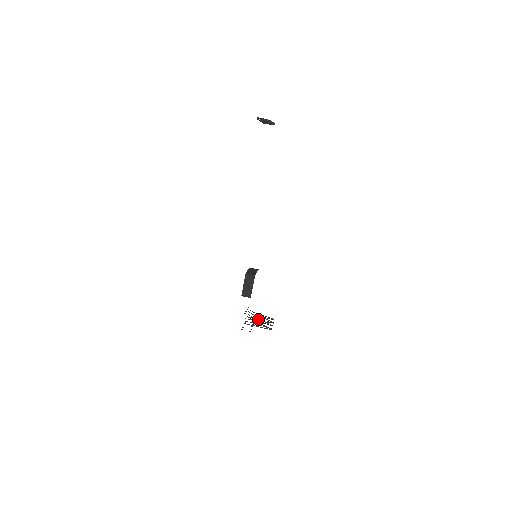
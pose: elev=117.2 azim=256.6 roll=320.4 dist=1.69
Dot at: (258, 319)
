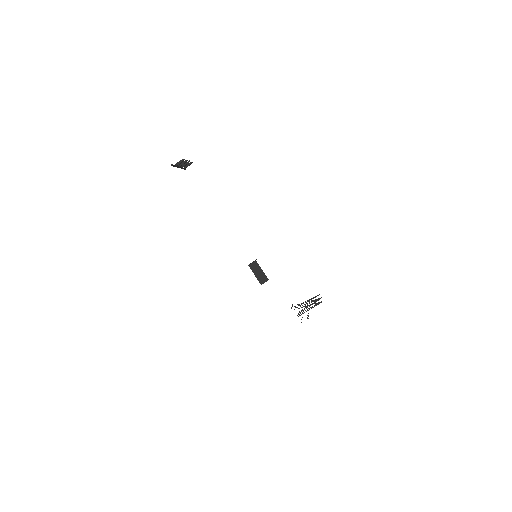
Dot at: (305, 304)
